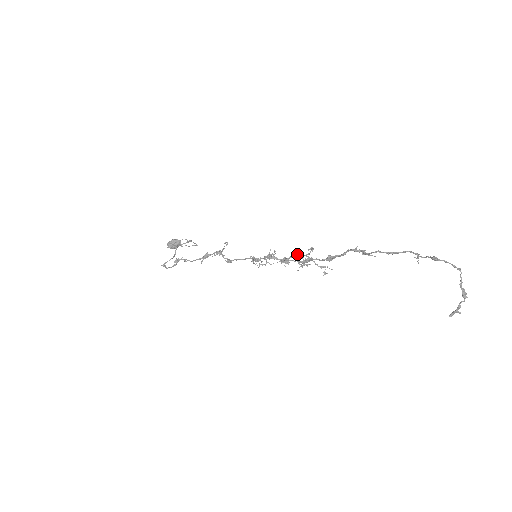
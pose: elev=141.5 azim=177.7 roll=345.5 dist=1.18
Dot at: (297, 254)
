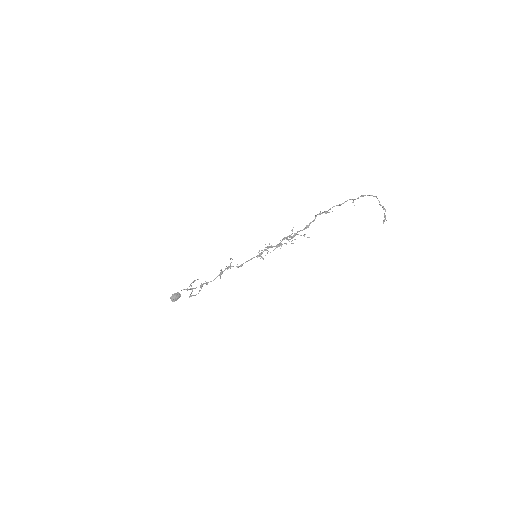
Dot at: (285, 237)
